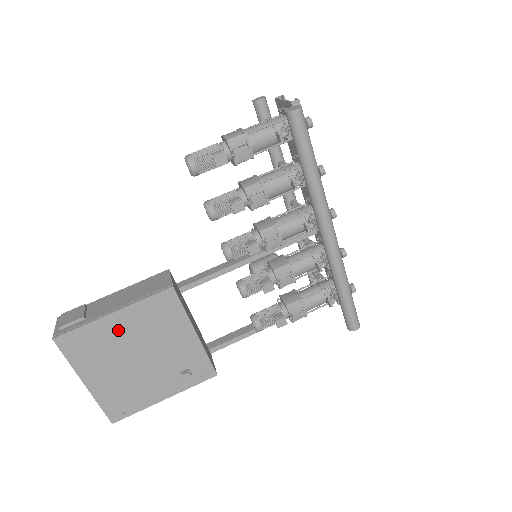
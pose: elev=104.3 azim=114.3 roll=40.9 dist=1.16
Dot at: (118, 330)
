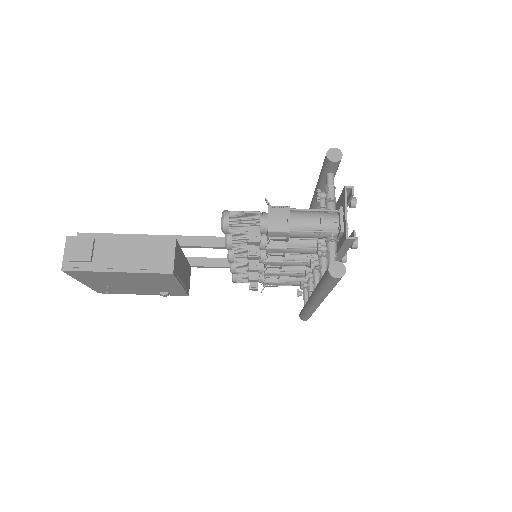
Dot at: (118, 276)
